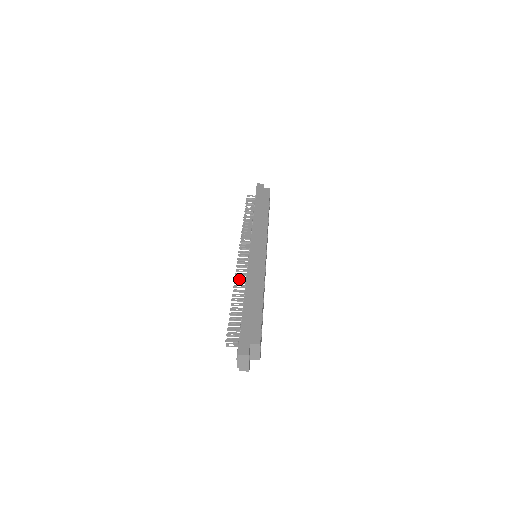
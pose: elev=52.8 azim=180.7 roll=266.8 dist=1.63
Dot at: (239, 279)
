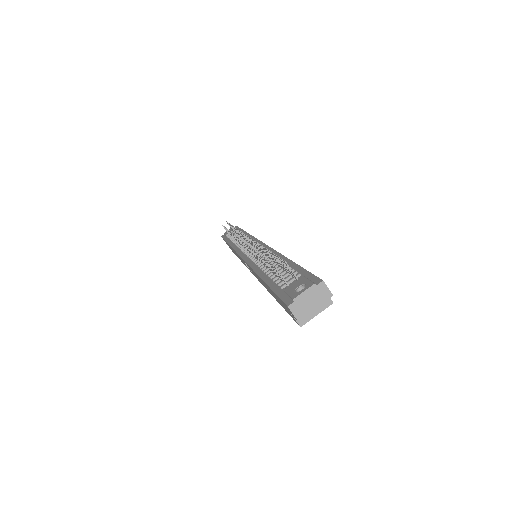
Dot at: occluded
